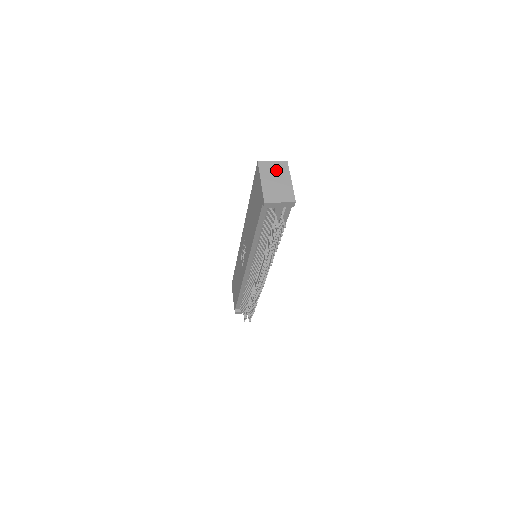
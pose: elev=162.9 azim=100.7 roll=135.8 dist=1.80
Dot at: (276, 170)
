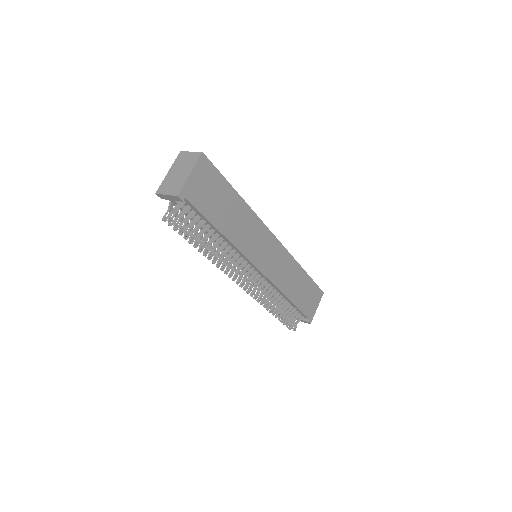
Dot at: (187, 161)
